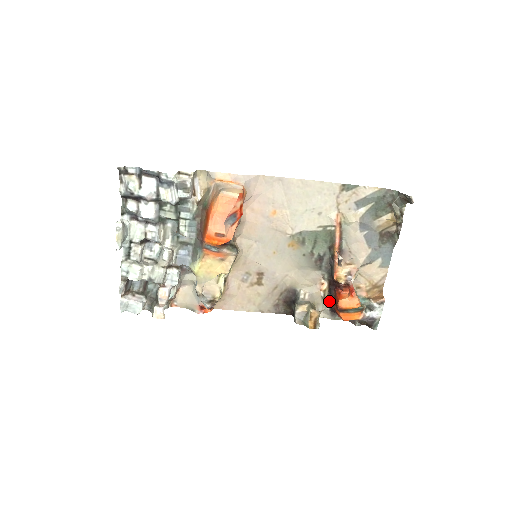
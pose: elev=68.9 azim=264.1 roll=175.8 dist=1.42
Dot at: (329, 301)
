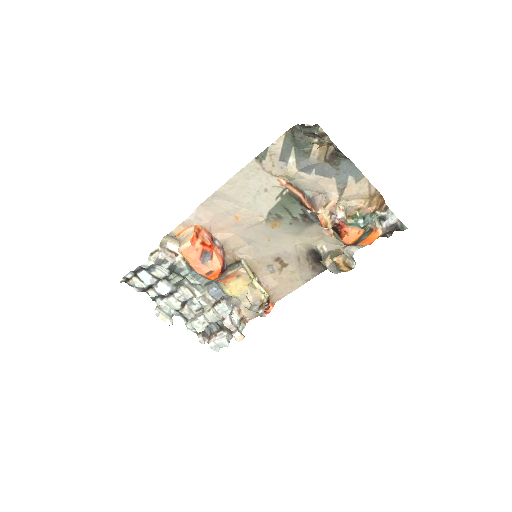
Dot at: occluded
